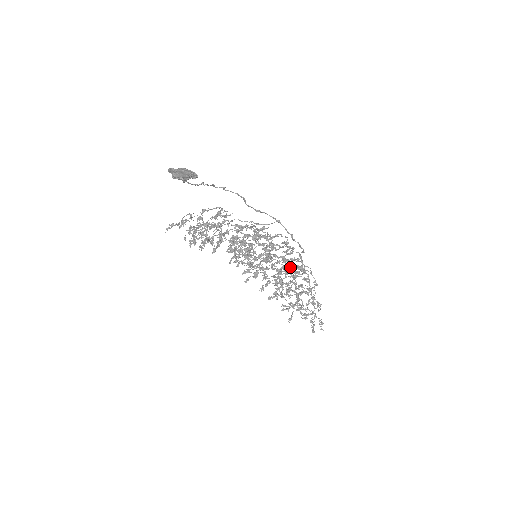
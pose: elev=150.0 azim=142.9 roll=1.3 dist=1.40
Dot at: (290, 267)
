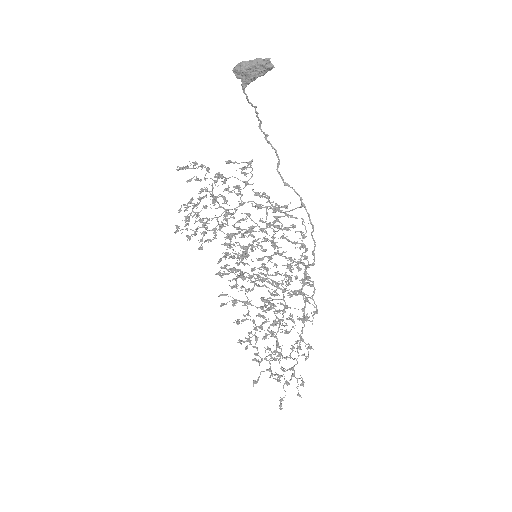
Dot at: occluded
